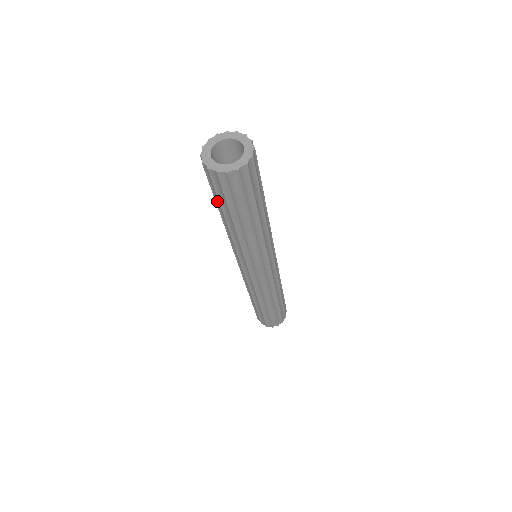
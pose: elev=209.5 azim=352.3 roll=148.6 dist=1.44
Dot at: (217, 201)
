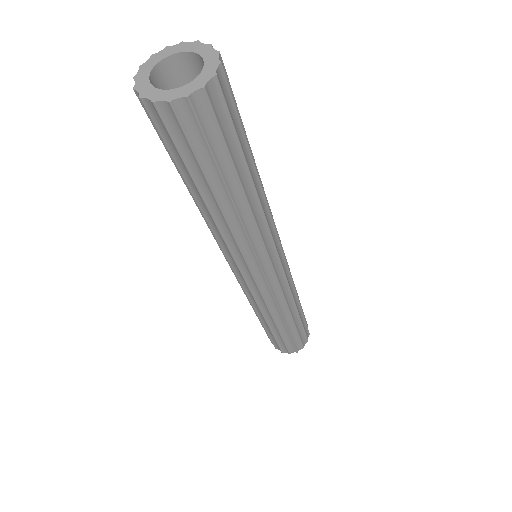
Dot at: occluded
